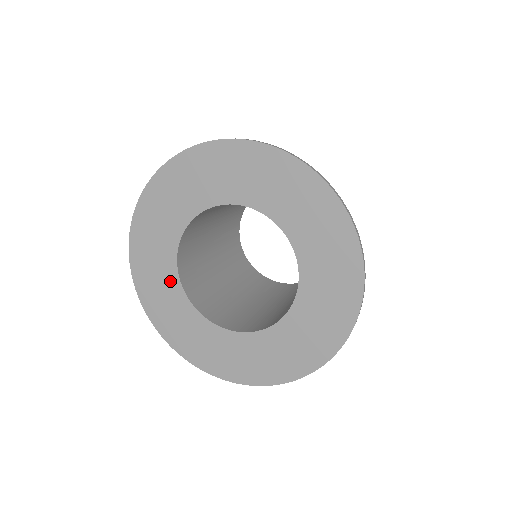
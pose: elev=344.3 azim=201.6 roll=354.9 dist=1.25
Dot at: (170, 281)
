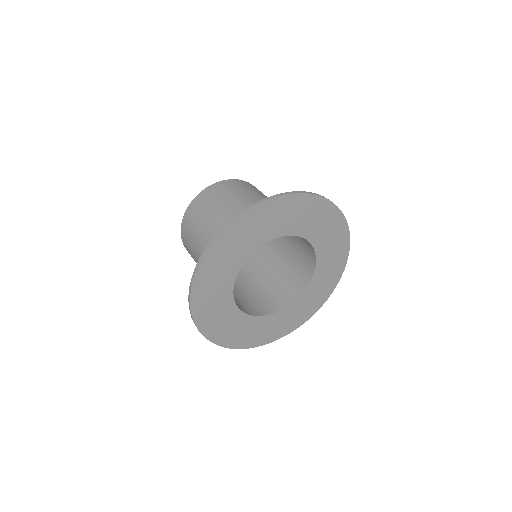
Dot at: (225, 301)
